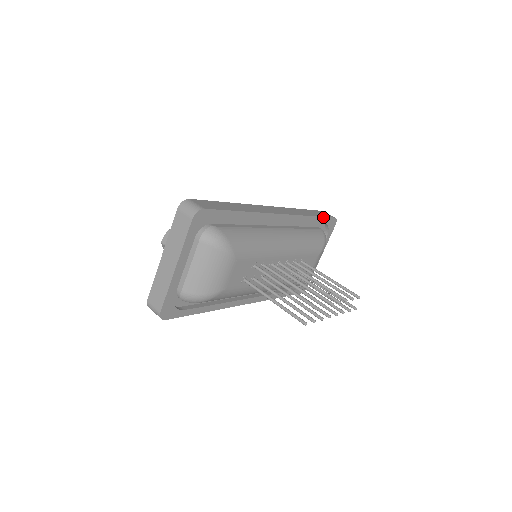
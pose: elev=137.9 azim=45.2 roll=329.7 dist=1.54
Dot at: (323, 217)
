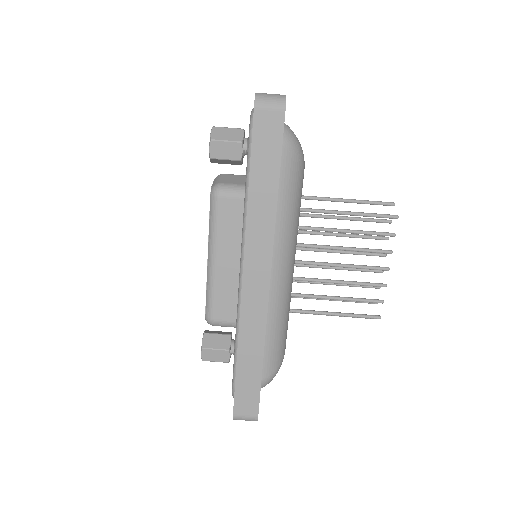
Dot at: (280, 158)
